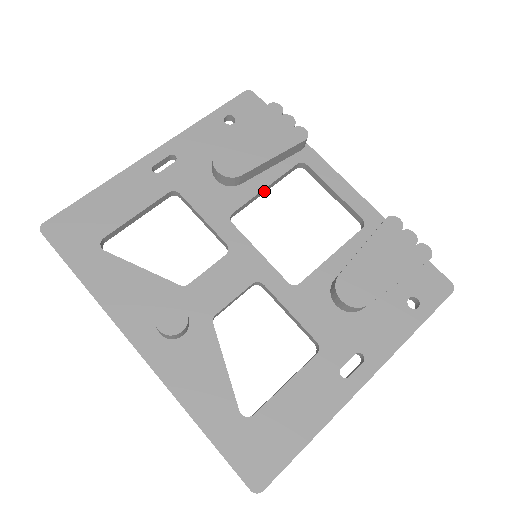
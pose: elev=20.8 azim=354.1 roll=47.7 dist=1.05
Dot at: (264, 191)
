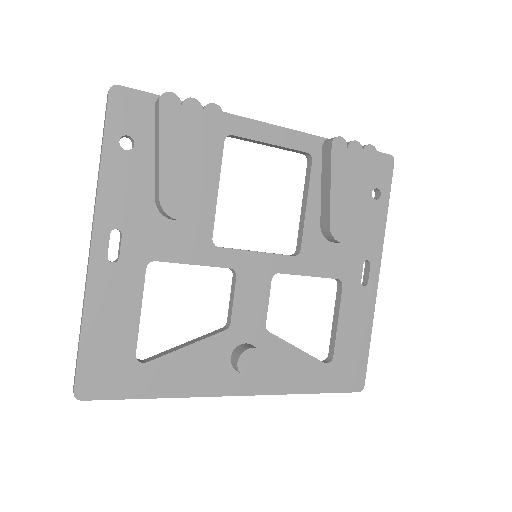
Dot at: (215, 192)
